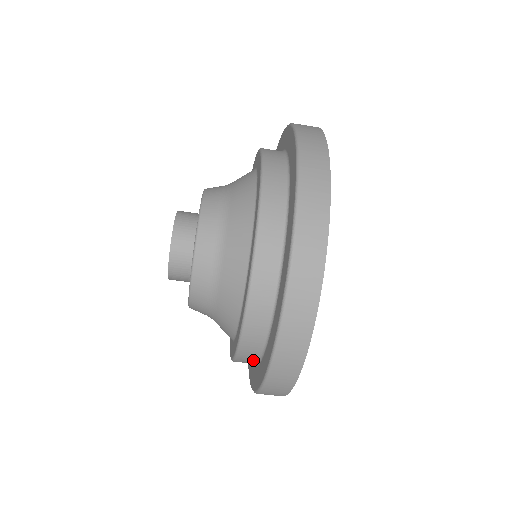
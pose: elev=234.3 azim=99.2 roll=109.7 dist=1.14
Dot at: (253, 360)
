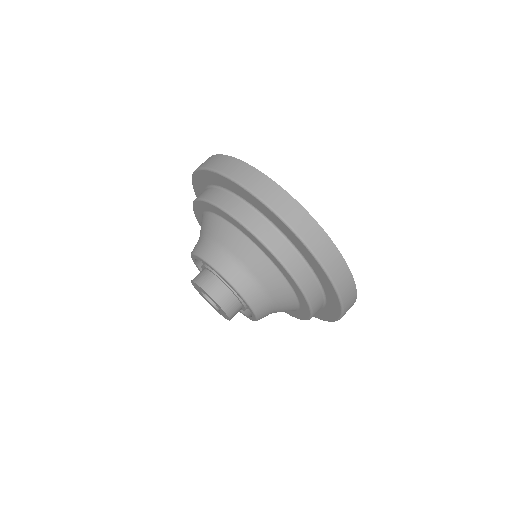
Dot at: (249, 211)
